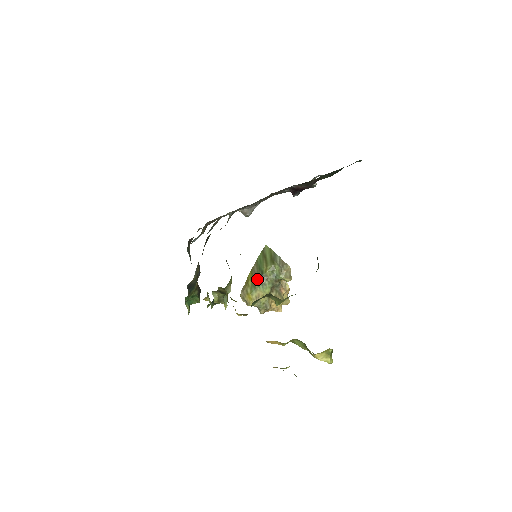
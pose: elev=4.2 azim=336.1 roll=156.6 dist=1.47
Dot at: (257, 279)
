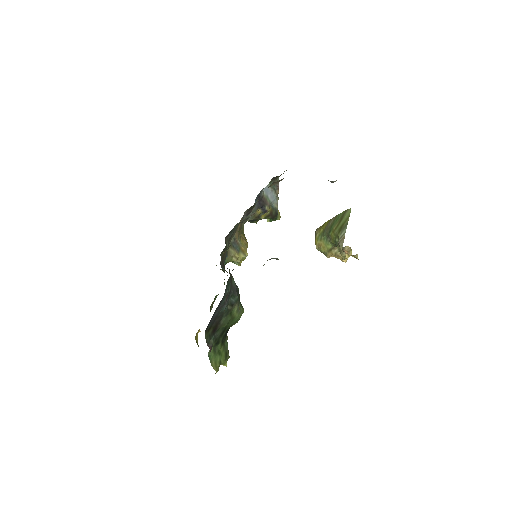
Dot at: (325, 233)
